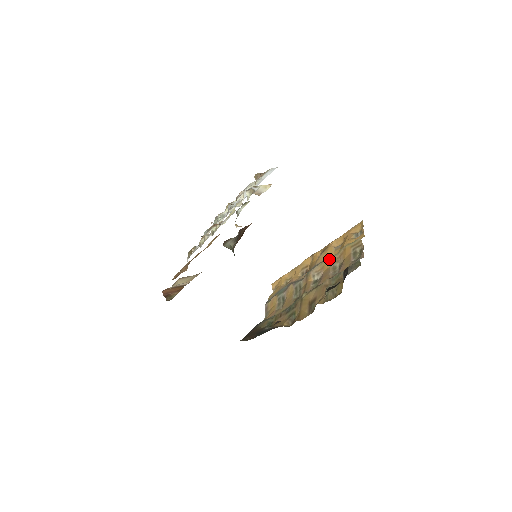
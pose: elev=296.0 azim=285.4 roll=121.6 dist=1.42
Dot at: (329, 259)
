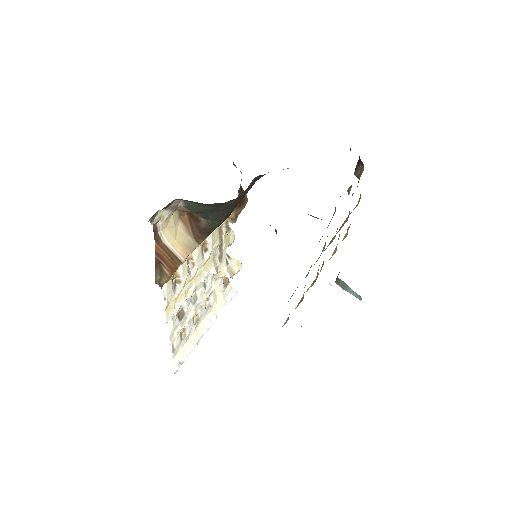
Dot at: occluded
